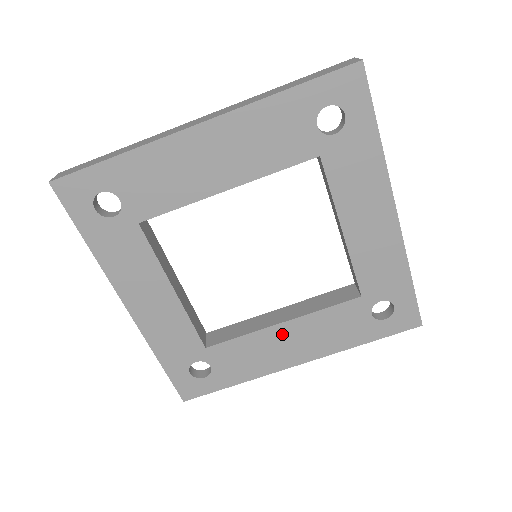
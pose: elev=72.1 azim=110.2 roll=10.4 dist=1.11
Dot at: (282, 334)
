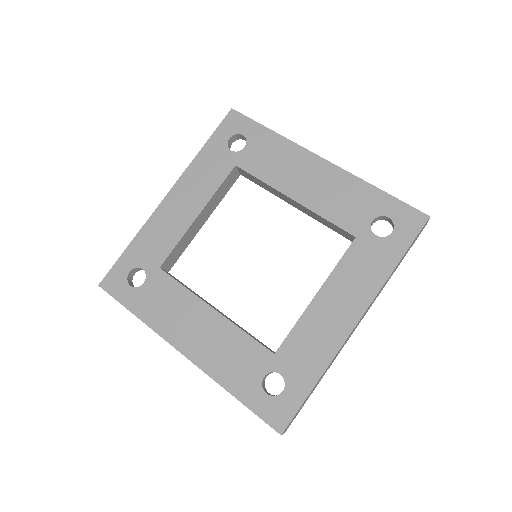
Dot at: (203, 316)
